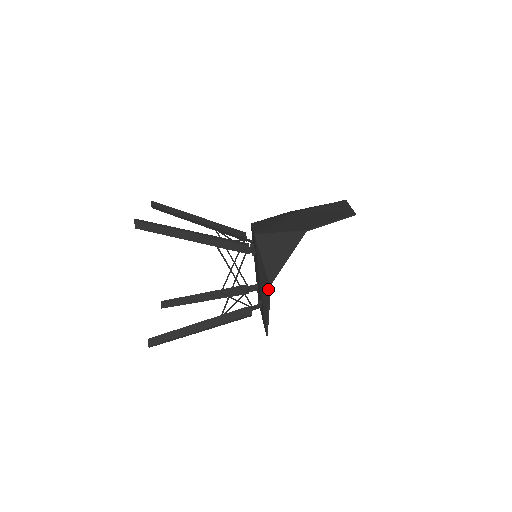
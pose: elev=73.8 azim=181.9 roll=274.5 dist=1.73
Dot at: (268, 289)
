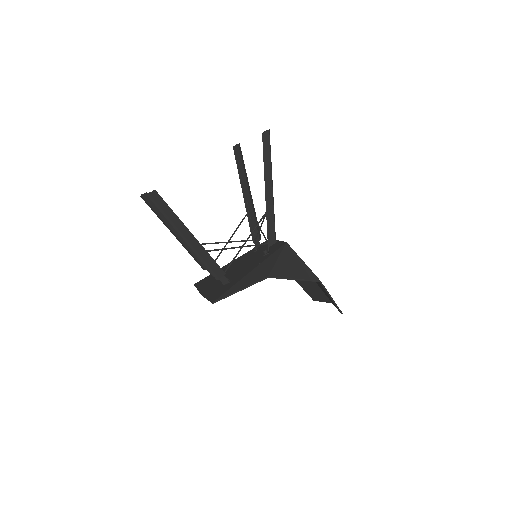
Dot at: (262, 278)
